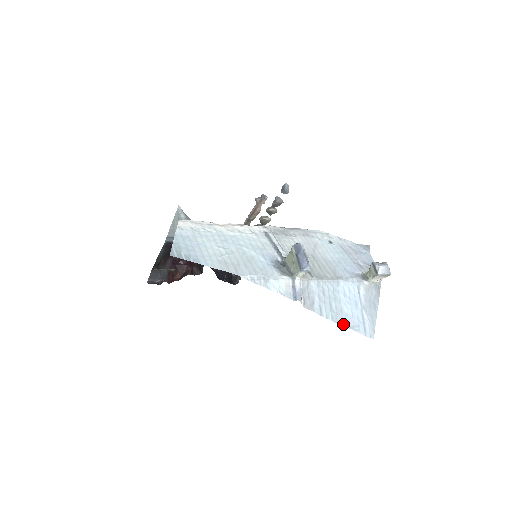
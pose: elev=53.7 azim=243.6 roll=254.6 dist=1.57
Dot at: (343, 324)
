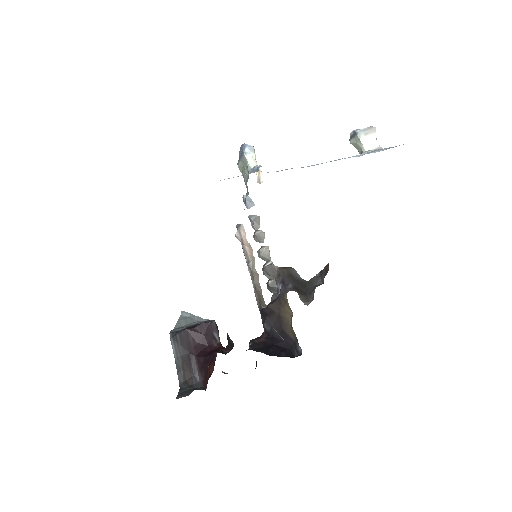
Dot at: occluded
